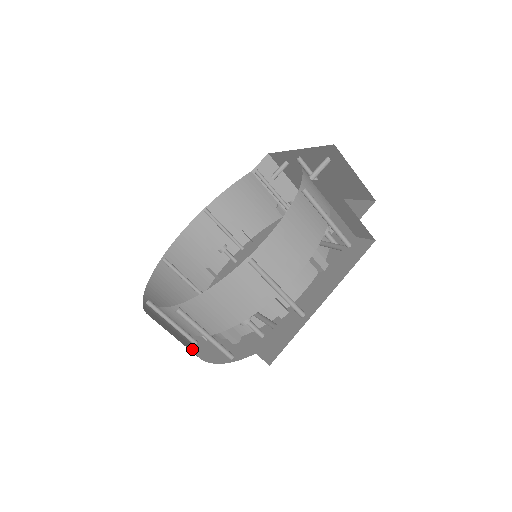
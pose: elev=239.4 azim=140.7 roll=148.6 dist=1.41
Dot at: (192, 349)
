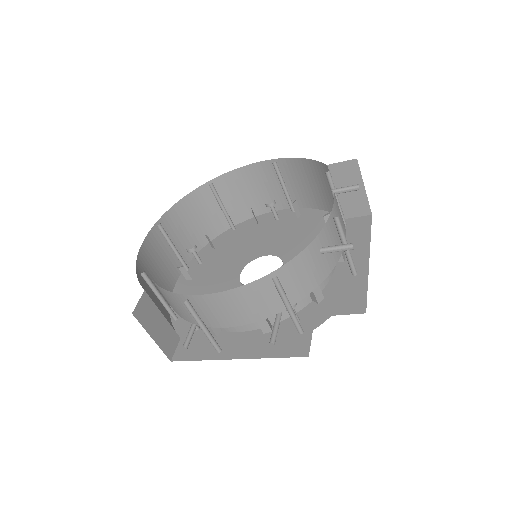
Dot at: (180, 273)
